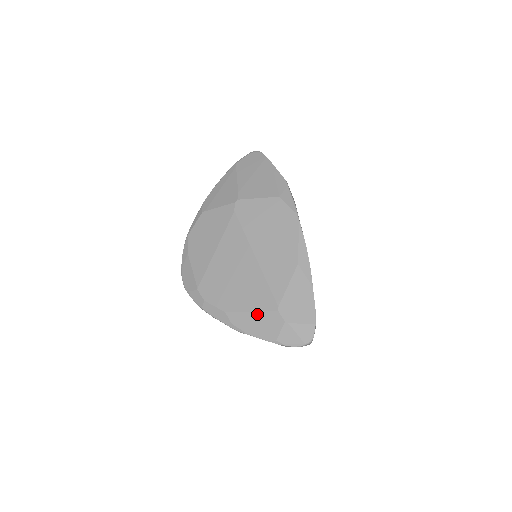
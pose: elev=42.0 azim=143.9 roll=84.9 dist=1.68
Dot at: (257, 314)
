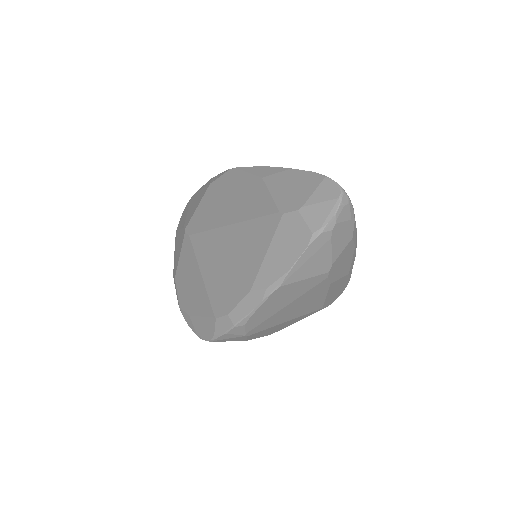
Dot at: (272, 245)
